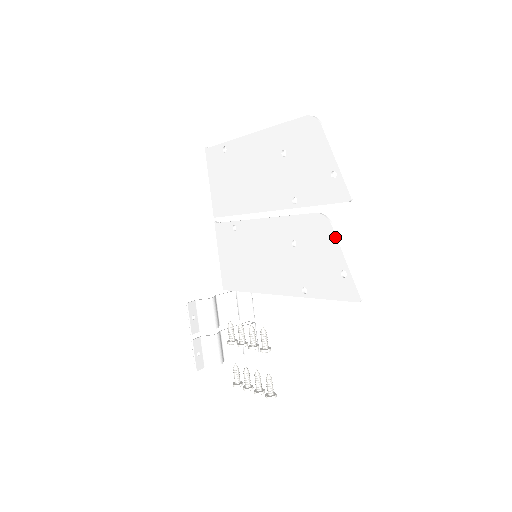
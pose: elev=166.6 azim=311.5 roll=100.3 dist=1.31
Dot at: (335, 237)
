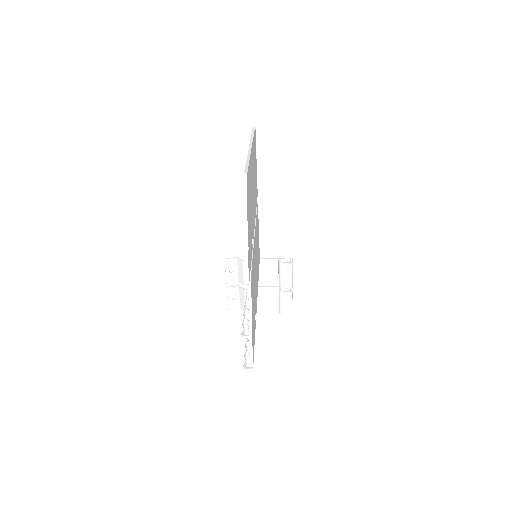
Dot at: occluded
